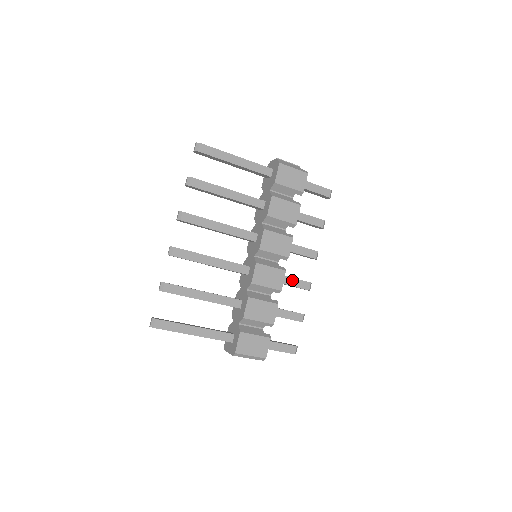
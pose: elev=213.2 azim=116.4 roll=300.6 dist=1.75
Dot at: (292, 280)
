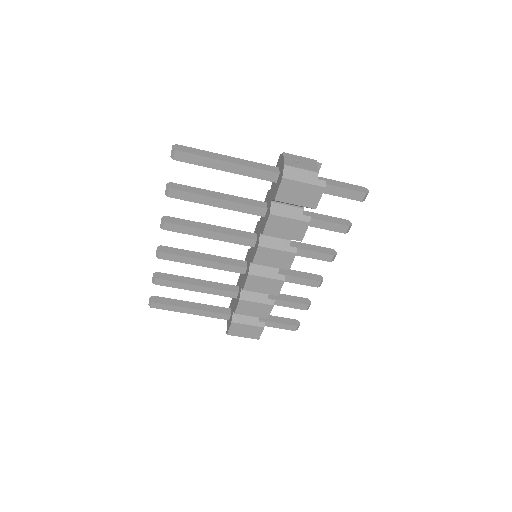
Dot at: (297, 279)
